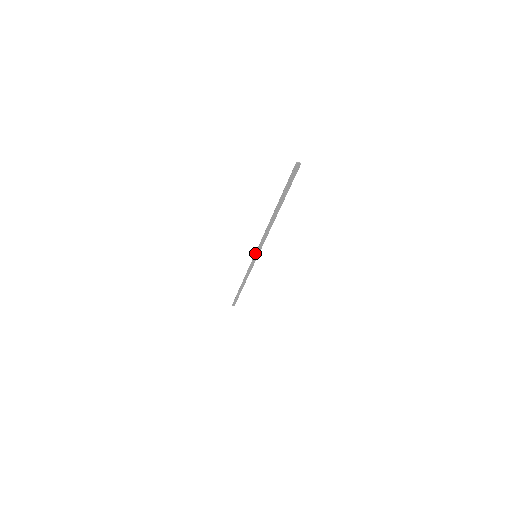
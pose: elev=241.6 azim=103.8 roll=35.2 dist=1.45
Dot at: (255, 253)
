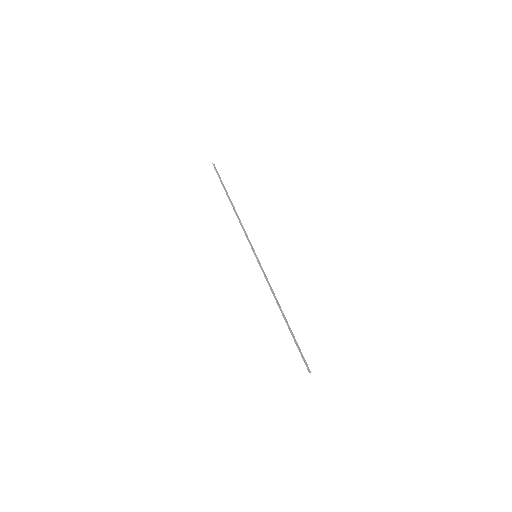
Dot at: (257, 260)
